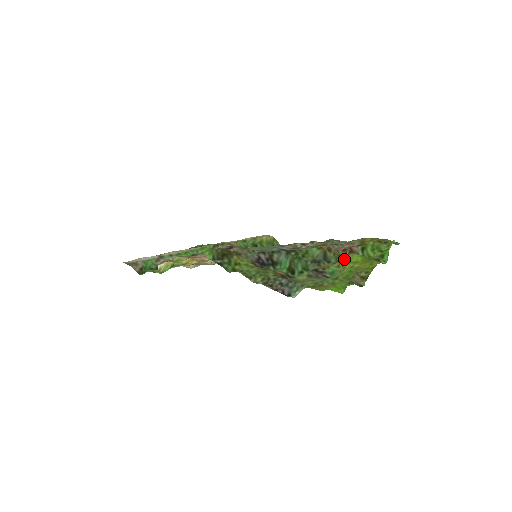
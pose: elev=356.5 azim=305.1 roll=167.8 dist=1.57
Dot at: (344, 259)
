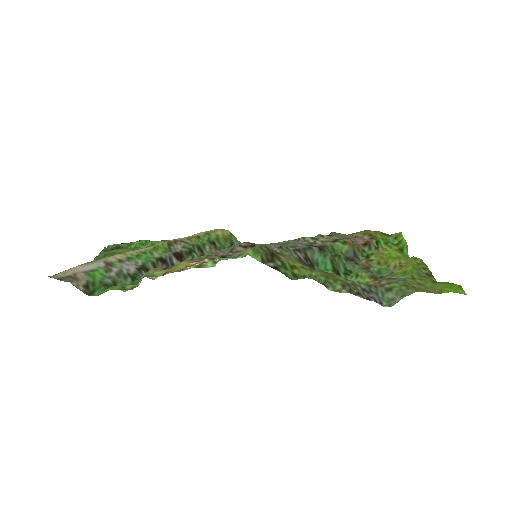
Dot at: (377, 255)
